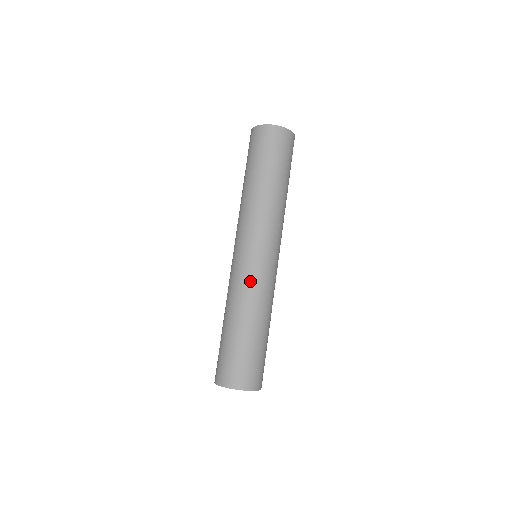
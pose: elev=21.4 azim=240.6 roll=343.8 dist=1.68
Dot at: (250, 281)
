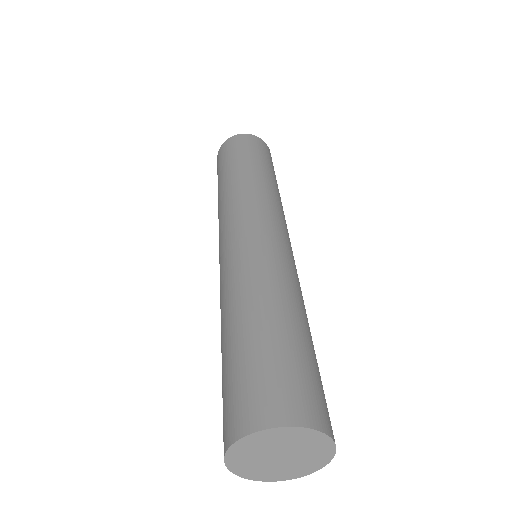
Dot at: (244, 259)
